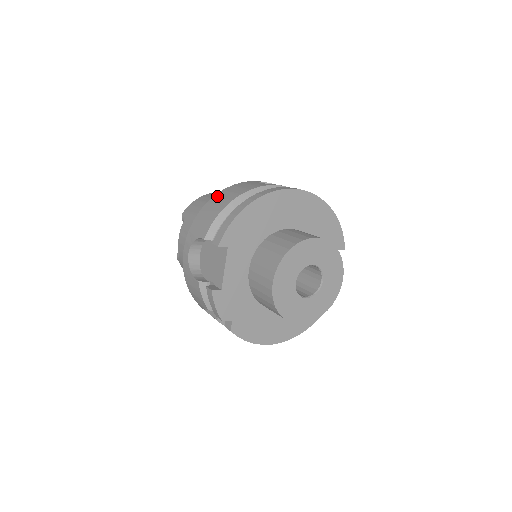
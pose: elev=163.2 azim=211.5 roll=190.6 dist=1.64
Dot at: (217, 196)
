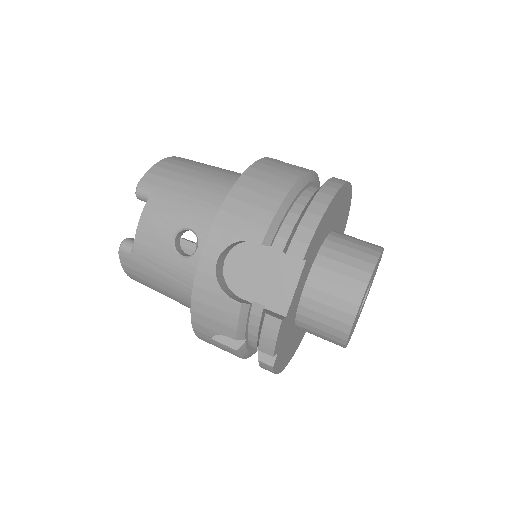
Dot at: (250, 176)
